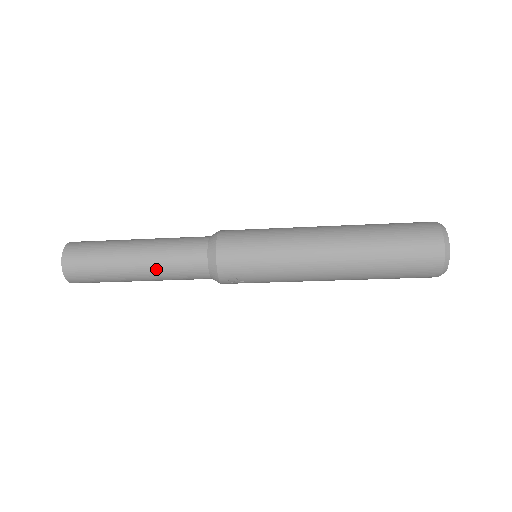
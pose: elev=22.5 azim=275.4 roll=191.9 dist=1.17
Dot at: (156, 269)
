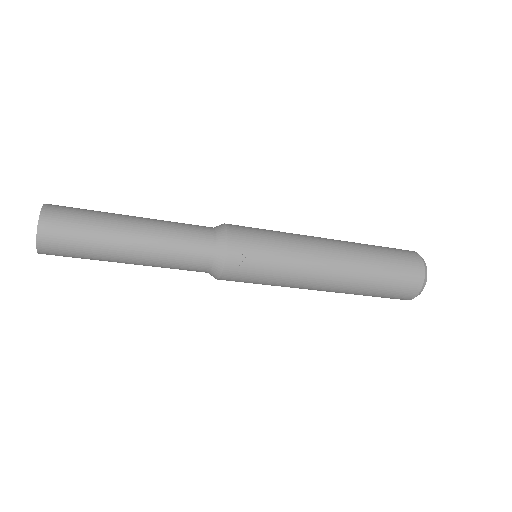
Dot at: (158, 236)
